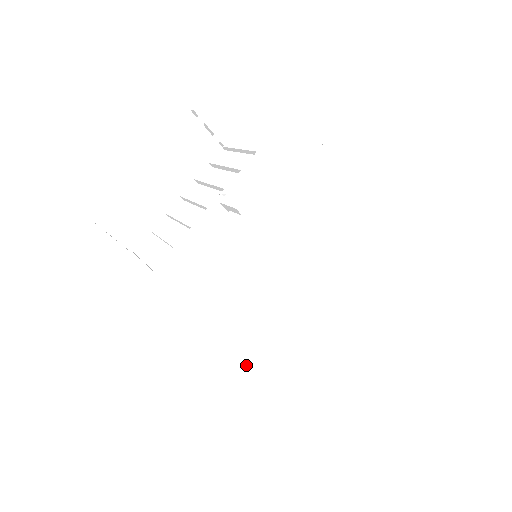
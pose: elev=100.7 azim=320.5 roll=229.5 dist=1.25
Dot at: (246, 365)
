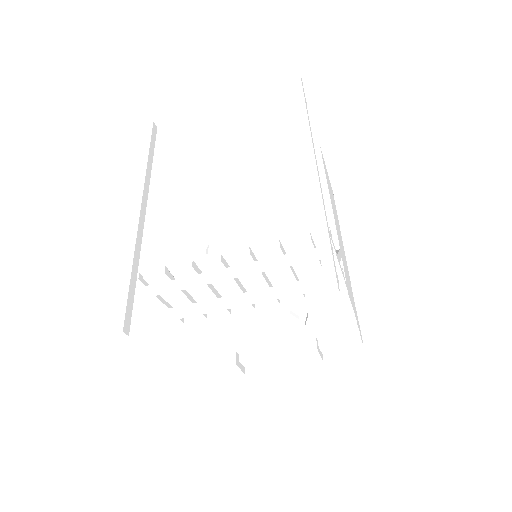
Dot at: occluded
